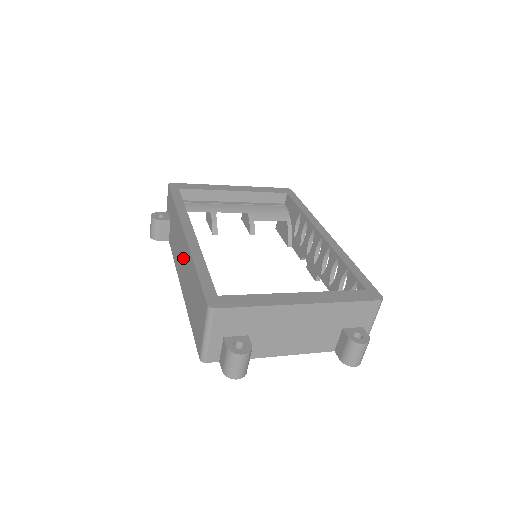
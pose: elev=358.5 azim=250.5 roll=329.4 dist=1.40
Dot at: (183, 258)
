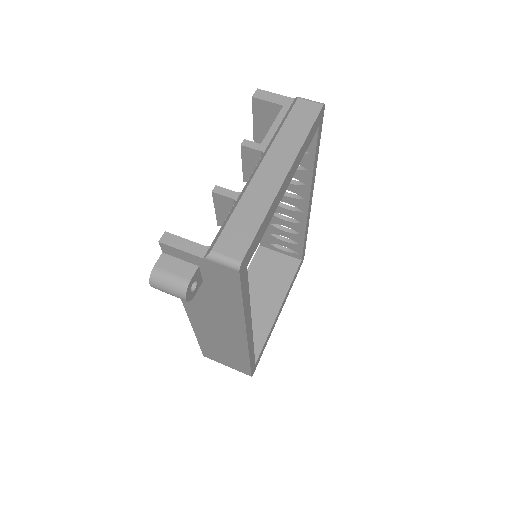
Dot at: (223, 333)
